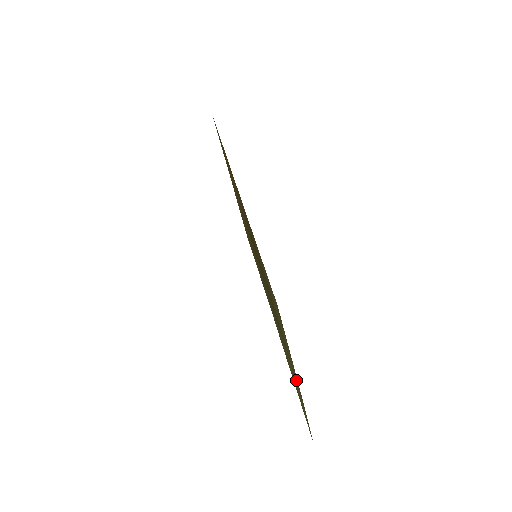
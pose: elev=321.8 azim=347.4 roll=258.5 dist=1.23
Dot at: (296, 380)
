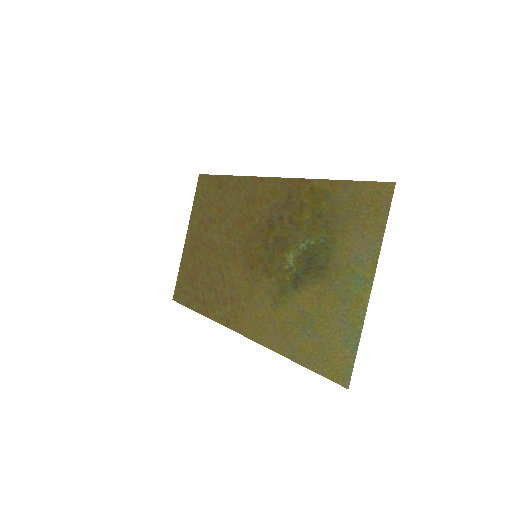
Dot at: (355, 296)
